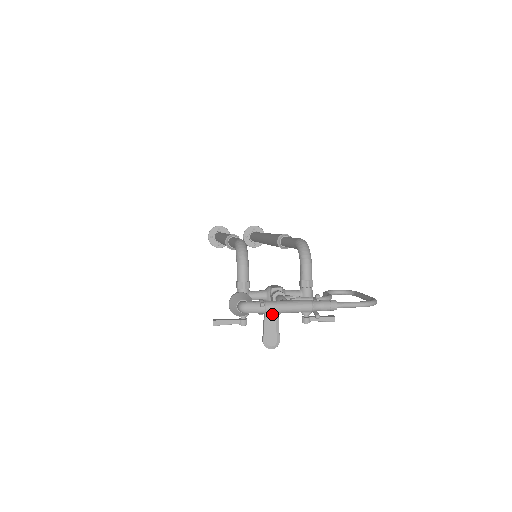
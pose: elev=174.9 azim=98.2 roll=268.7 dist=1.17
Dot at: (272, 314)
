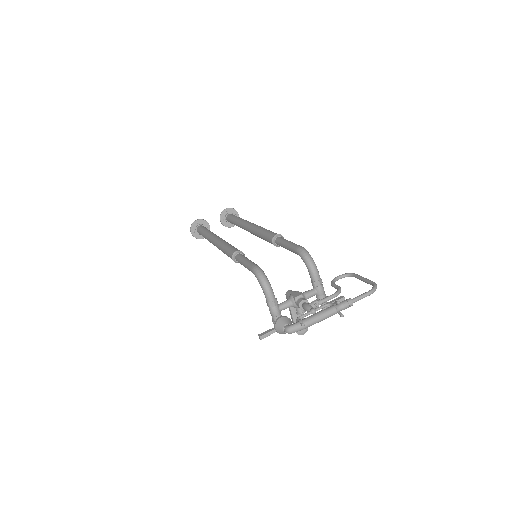
Dot at: occluded
